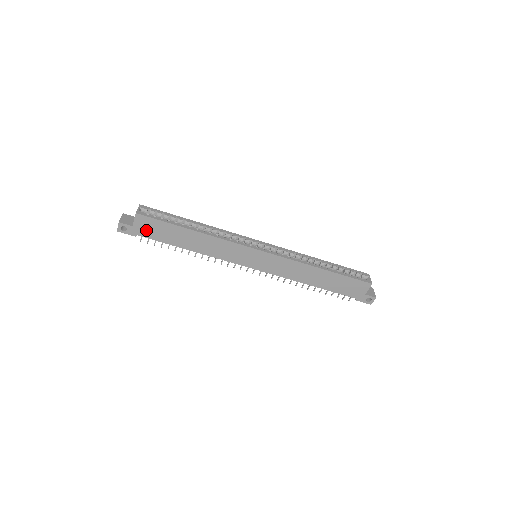
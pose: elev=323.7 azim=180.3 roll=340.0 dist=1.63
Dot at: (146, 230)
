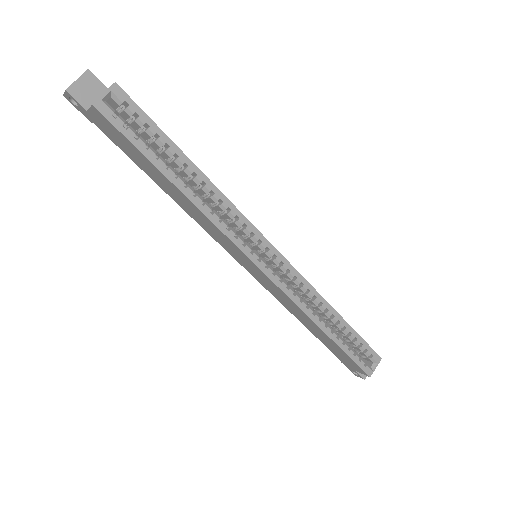
Dot at: (107, 130)
